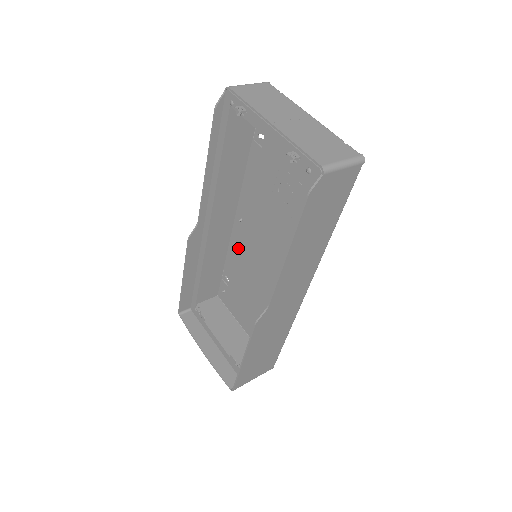
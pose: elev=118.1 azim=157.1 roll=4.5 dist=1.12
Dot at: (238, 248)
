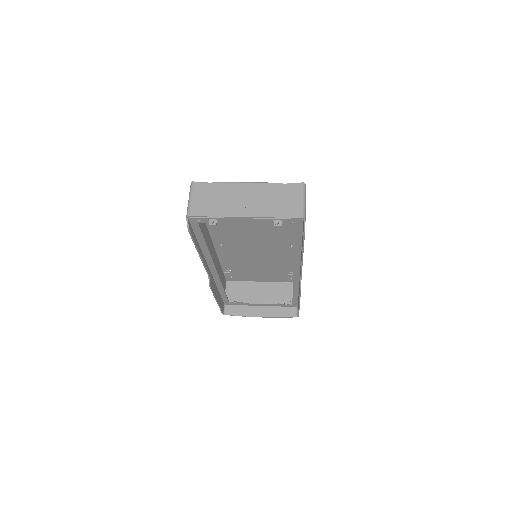
Dot at: (229, 256)
